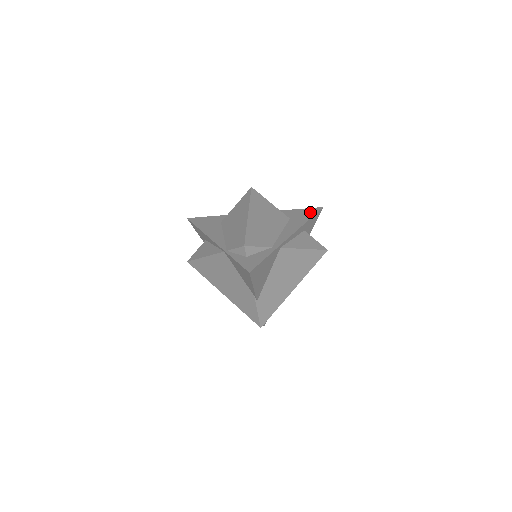
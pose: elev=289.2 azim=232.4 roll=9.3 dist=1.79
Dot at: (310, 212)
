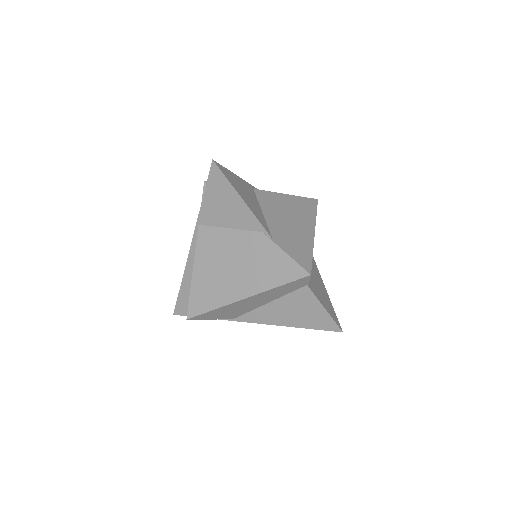
Dot at: occluded
